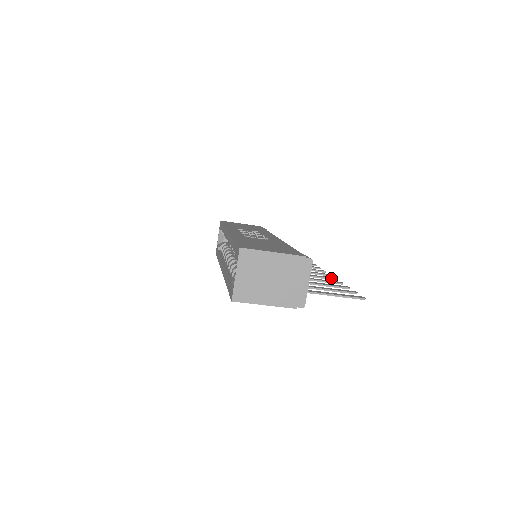
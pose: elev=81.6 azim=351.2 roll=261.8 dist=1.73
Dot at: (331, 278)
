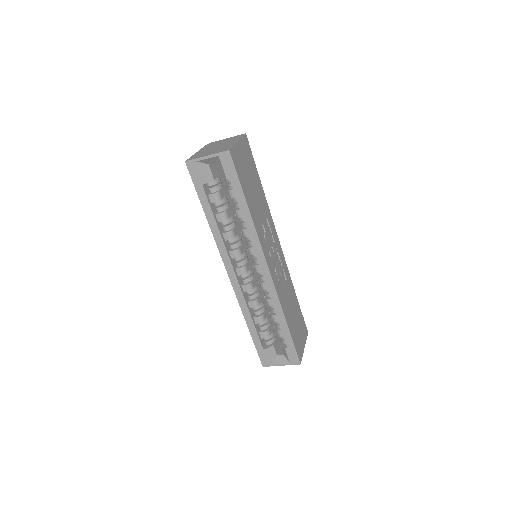
Dot at: occluded
